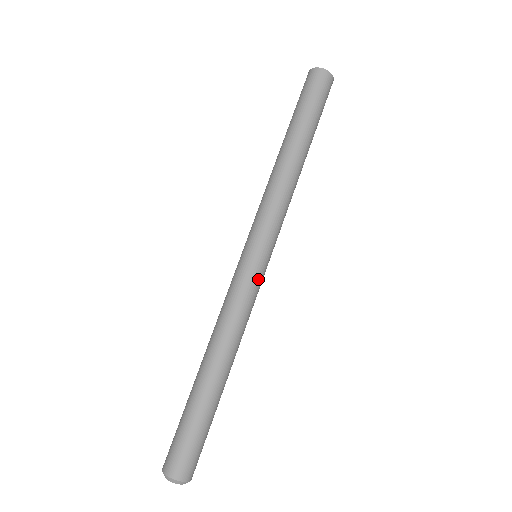
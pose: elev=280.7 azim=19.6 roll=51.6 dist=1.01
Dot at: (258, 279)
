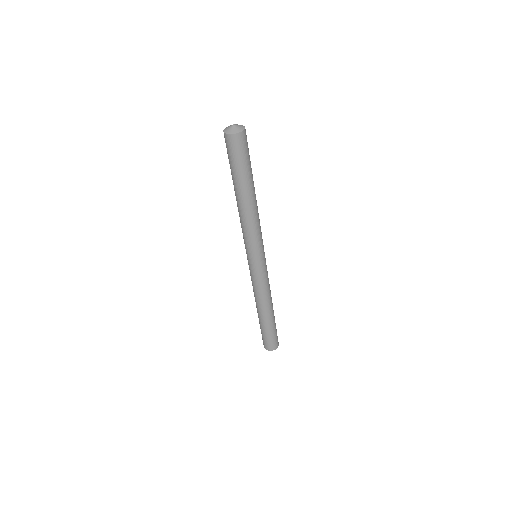
Dot at: (256, 272)
